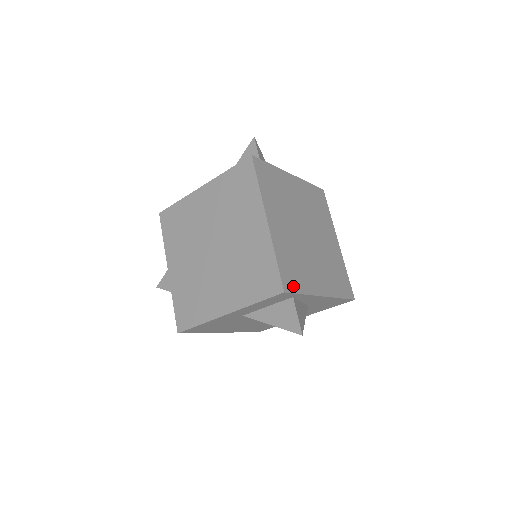
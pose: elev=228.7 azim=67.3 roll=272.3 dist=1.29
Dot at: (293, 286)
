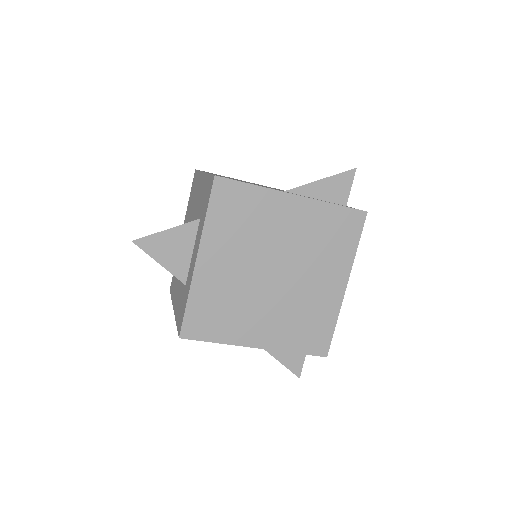
Dot at: occluded
